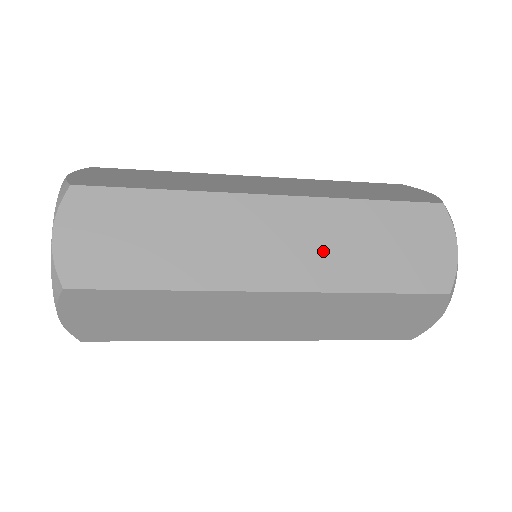
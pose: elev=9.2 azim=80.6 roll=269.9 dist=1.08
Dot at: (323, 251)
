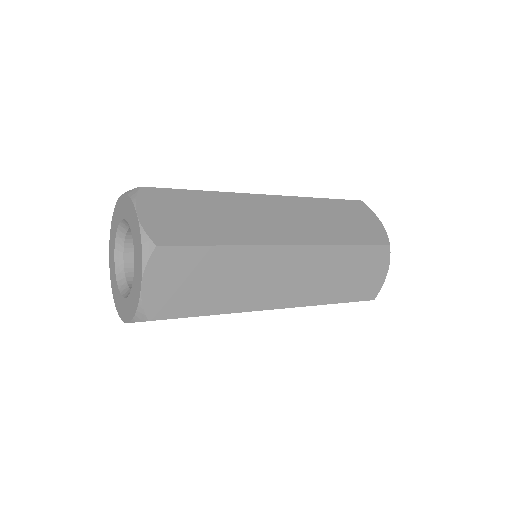
Dot at: (311, 223)
